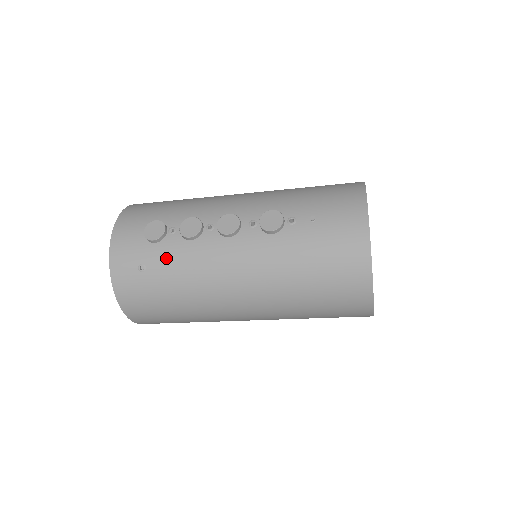
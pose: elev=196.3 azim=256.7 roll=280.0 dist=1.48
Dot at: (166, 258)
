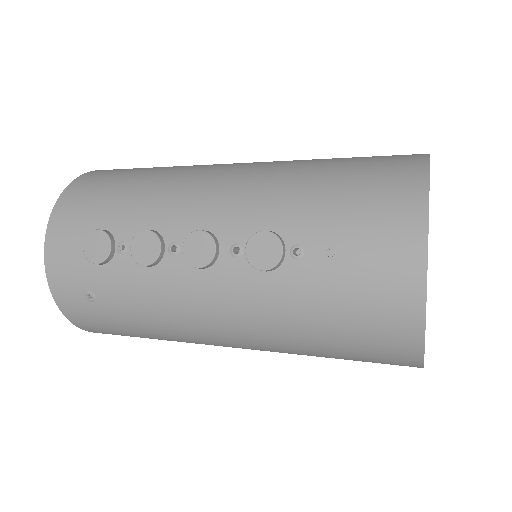
Dot at: (119, 288)
